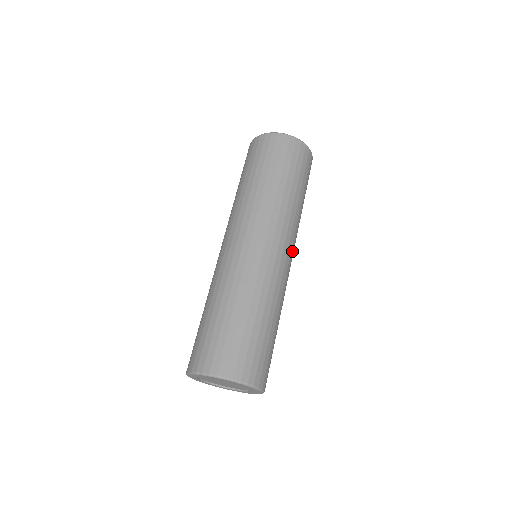
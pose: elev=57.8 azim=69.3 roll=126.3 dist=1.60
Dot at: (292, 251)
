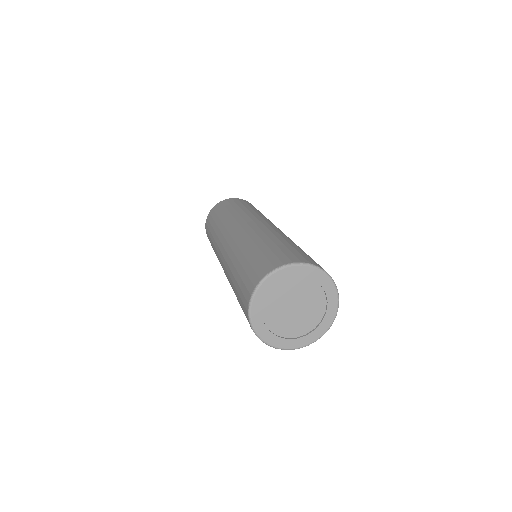
Dot at: (274, 225)
